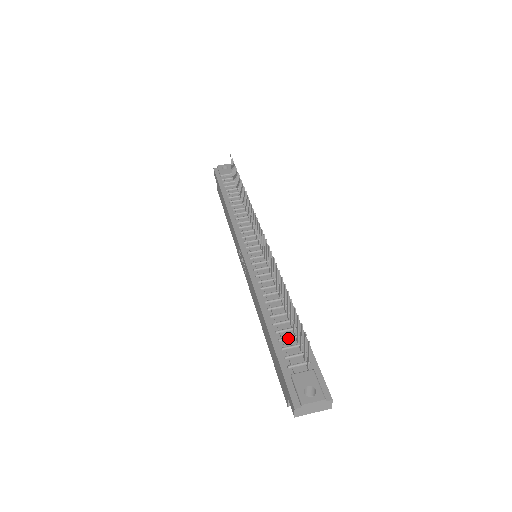
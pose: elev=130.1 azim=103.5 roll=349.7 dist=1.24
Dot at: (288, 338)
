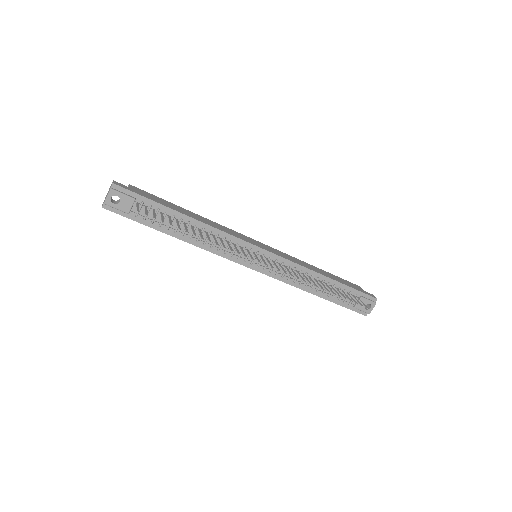
Dot at: (337, 294)
